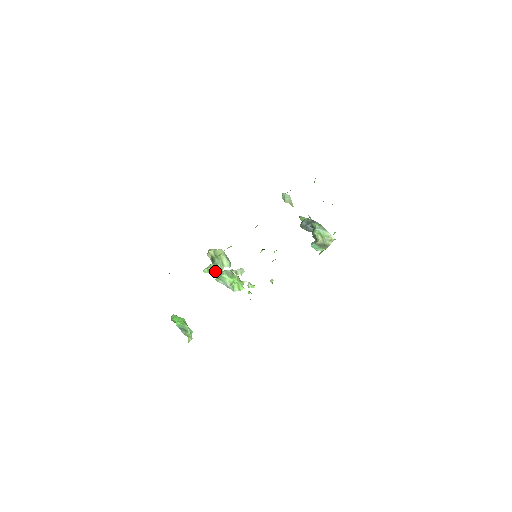
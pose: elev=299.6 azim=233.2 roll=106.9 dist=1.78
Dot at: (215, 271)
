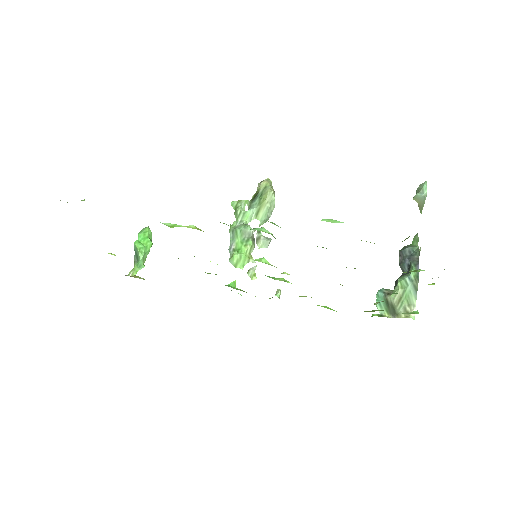
Dot at: (240, 214)
